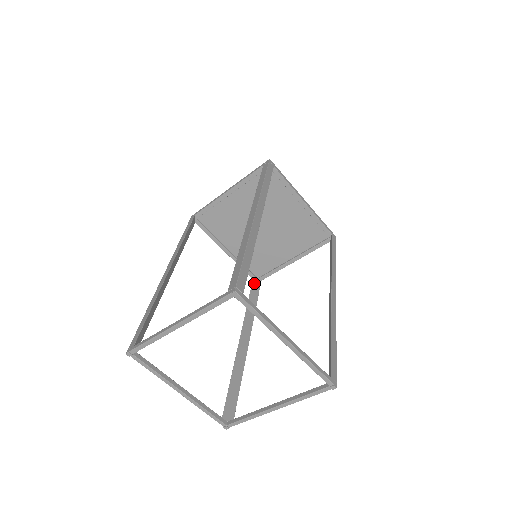
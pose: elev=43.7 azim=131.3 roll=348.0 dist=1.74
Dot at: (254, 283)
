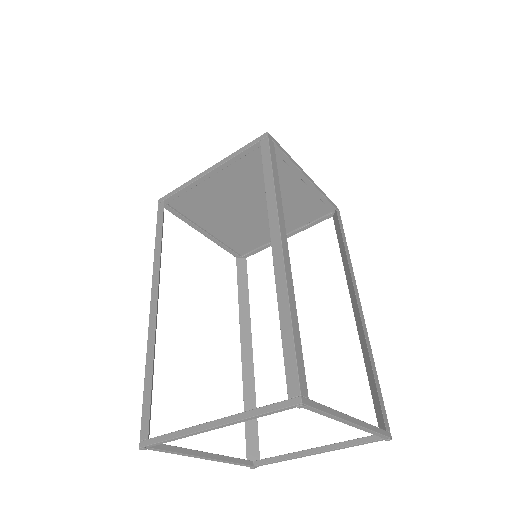
Dot at: (239, 263)
